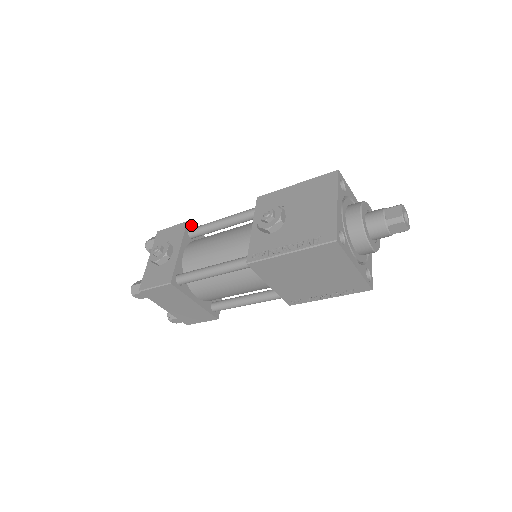
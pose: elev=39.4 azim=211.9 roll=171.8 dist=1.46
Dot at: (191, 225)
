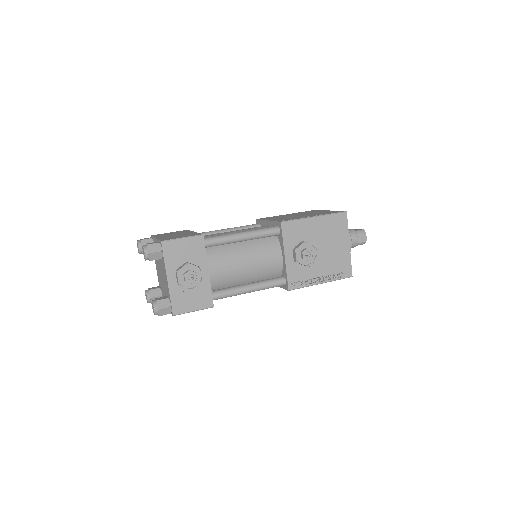
Dot at: occluded
